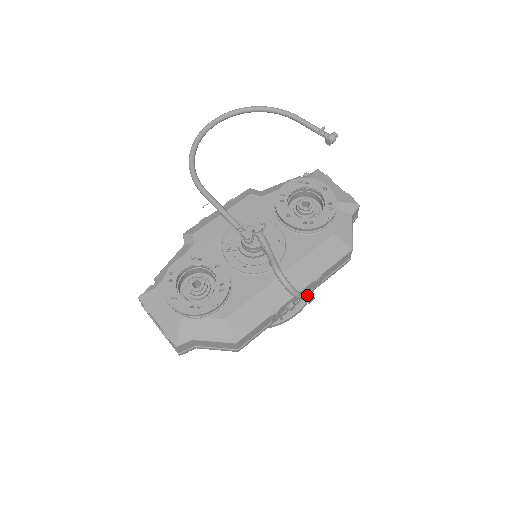
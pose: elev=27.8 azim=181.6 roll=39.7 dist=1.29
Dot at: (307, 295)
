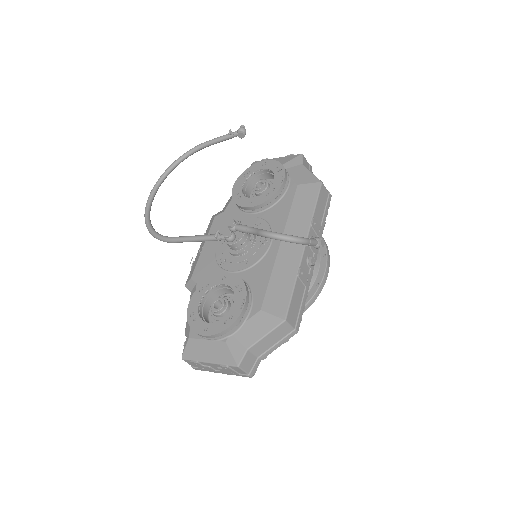
Dot at: (313, 239)
